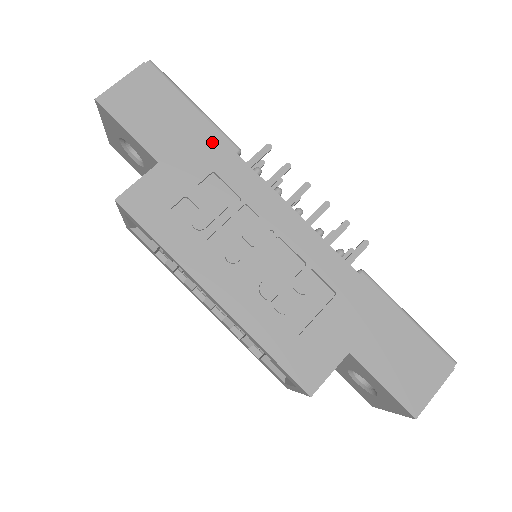
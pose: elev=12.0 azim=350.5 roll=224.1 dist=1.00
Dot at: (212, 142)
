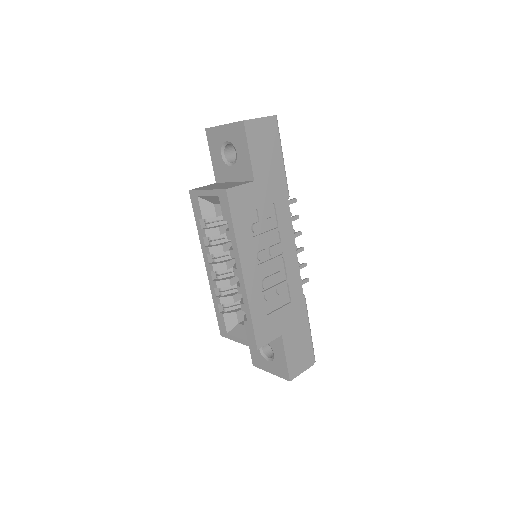
Dot at: (282, 186)
